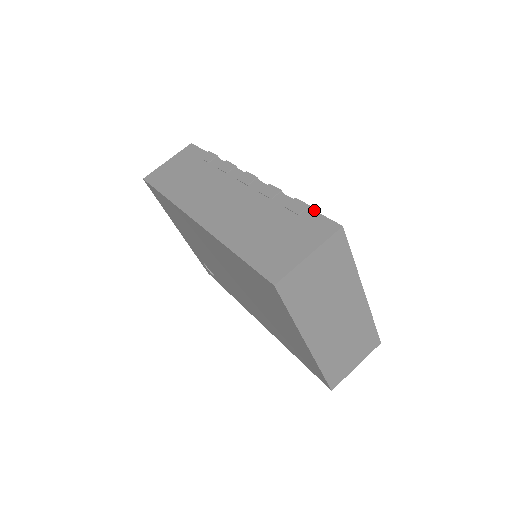
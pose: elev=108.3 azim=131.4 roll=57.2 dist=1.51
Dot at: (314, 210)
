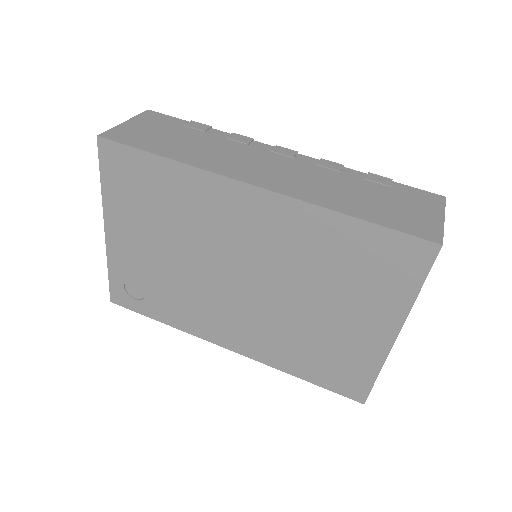
Dot at: occluded
